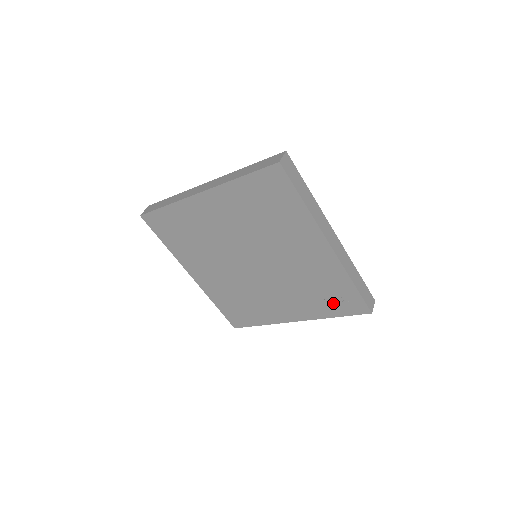
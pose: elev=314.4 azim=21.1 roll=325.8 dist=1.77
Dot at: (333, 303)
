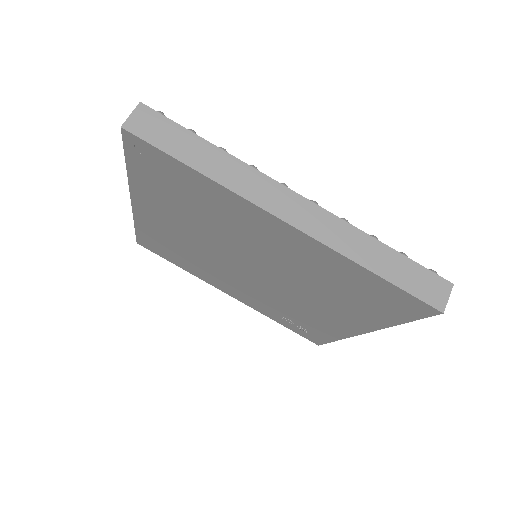
Dot at: (293, 324)
